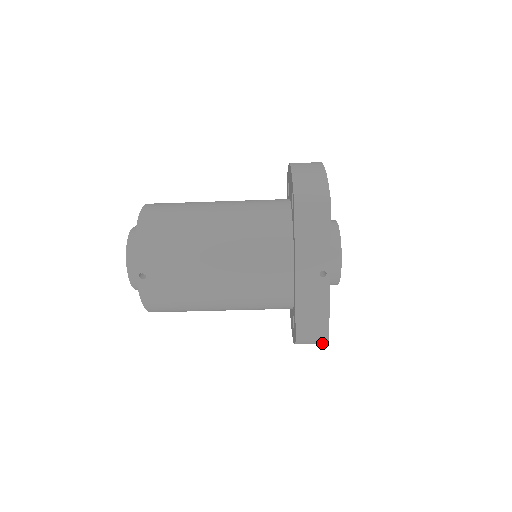
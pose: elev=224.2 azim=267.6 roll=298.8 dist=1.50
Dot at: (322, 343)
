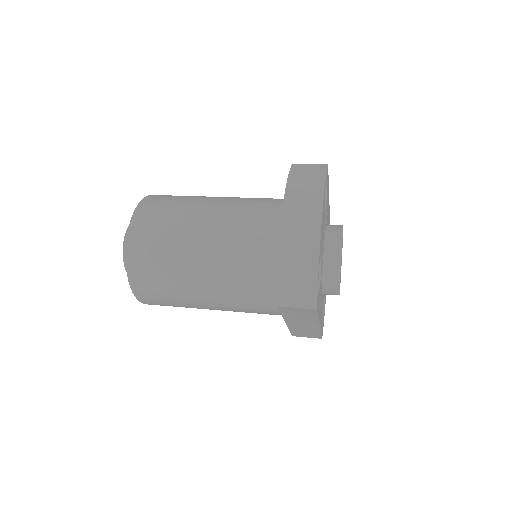
Dot at: occluded
